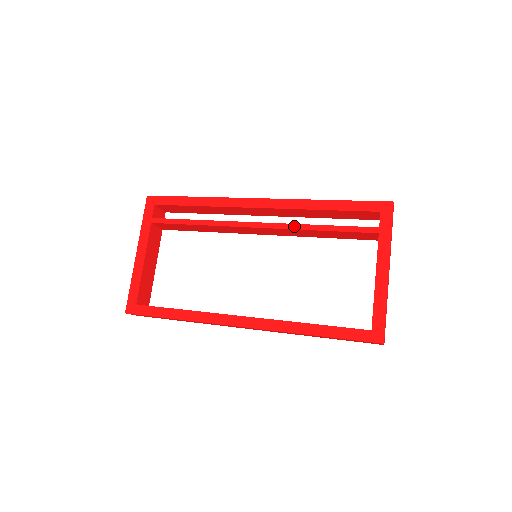
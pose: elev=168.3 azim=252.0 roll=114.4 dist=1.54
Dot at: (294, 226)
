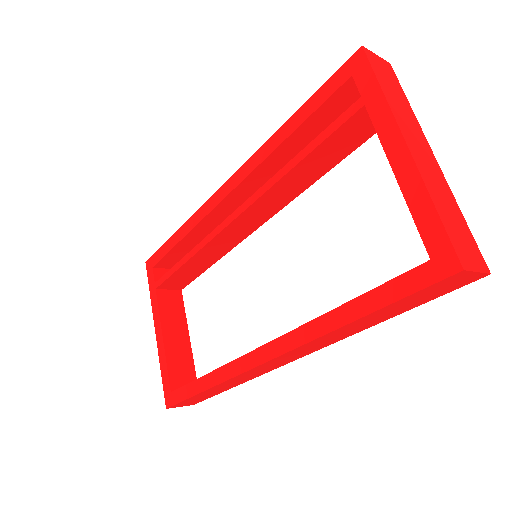
Dot at: (266, 185)
